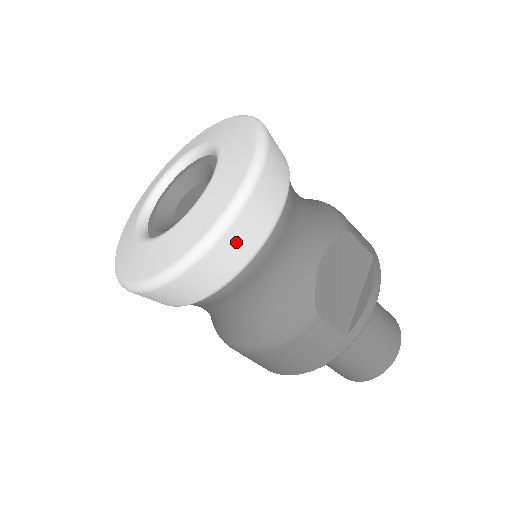
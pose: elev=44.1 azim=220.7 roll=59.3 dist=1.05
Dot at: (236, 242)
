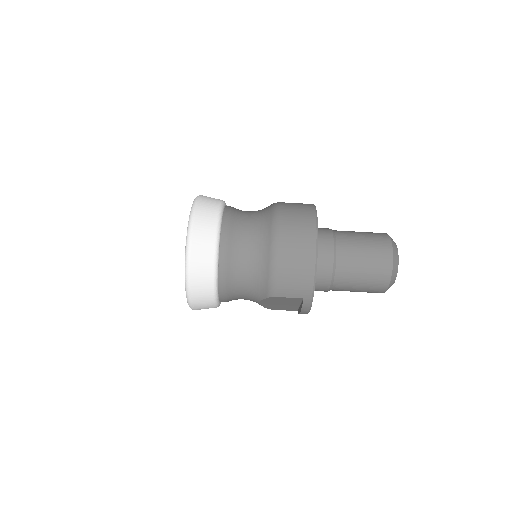
Dot at: (210, 197)
